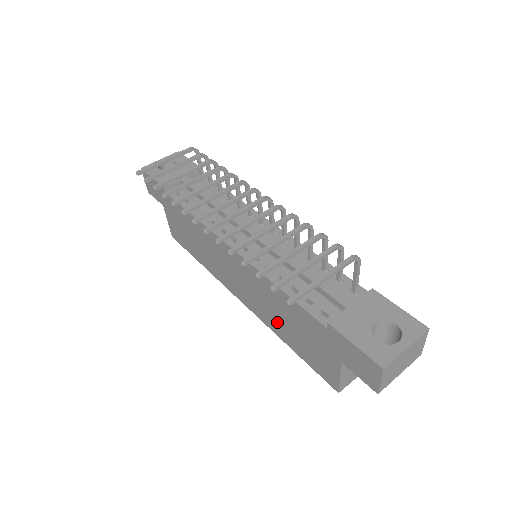
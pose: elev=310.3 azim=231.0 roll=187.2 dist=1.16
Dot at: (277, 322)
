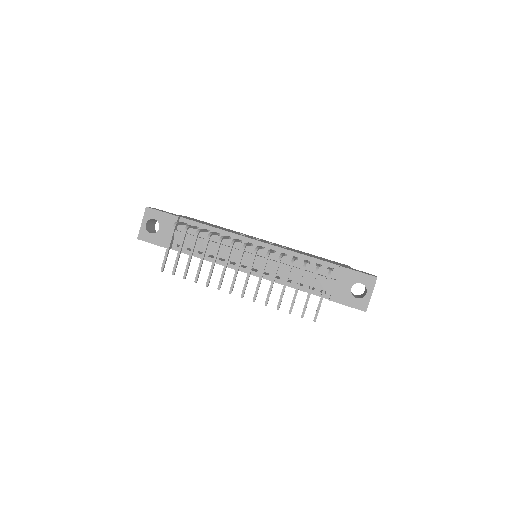
Dot at: occluded
